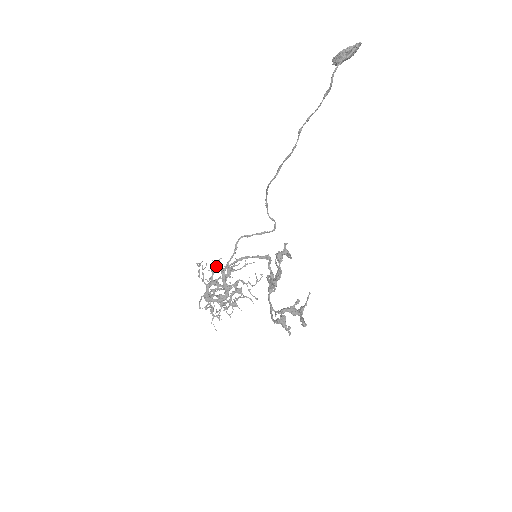
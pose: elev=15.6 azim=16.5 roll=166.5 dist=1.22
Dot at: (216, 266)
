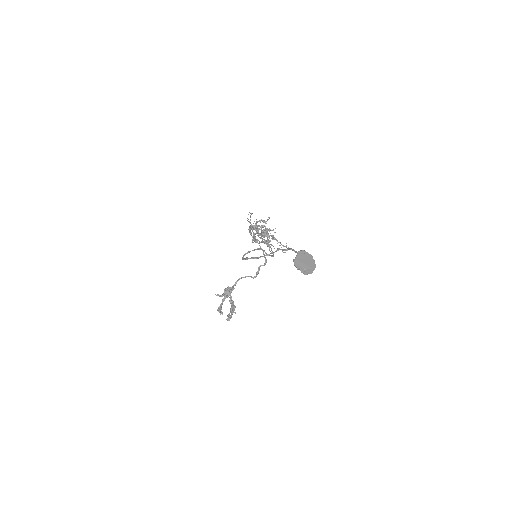
Dot at: (262, 220)
